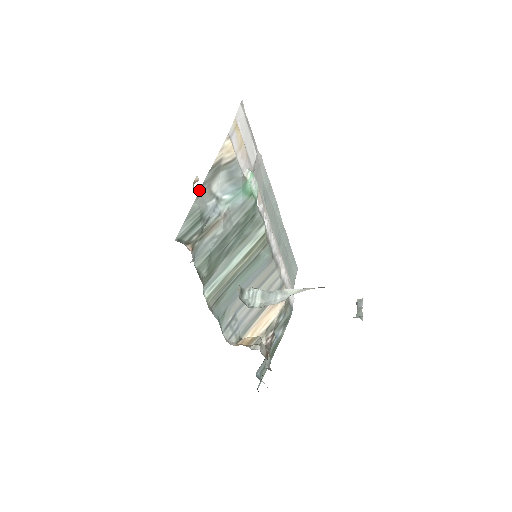
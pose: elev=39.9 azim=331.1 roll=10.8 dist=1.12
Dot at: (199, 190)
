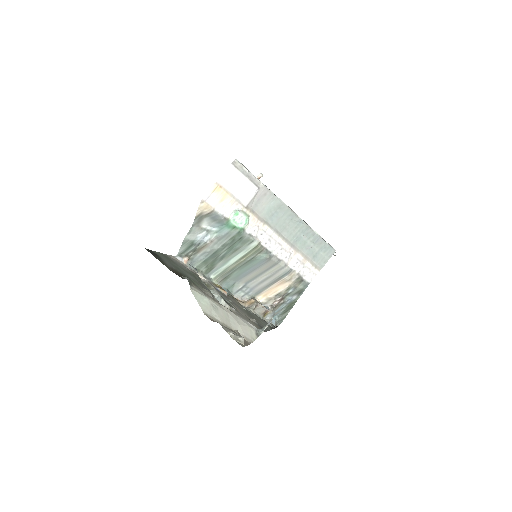
Dot at: (189, 230)
